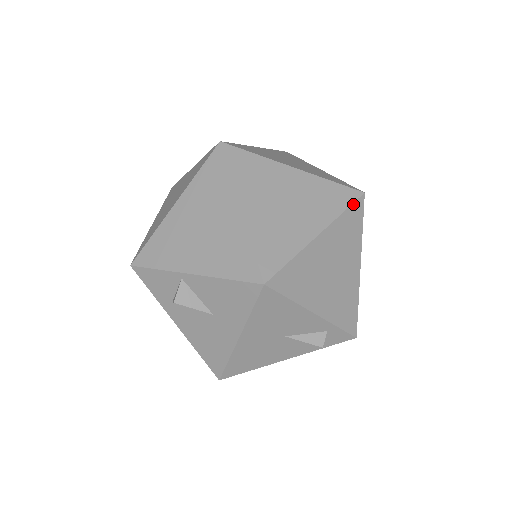
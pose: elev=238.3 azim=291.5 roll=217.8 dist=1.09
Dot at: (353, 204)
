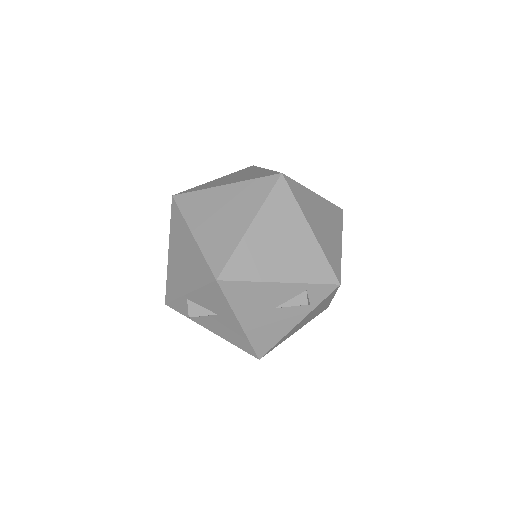
Dot at: (274, 187)
